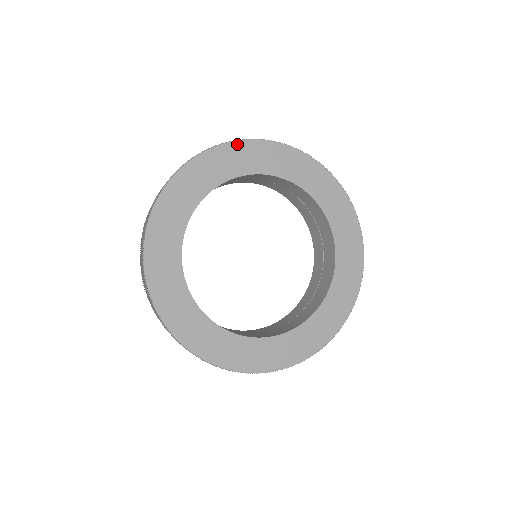
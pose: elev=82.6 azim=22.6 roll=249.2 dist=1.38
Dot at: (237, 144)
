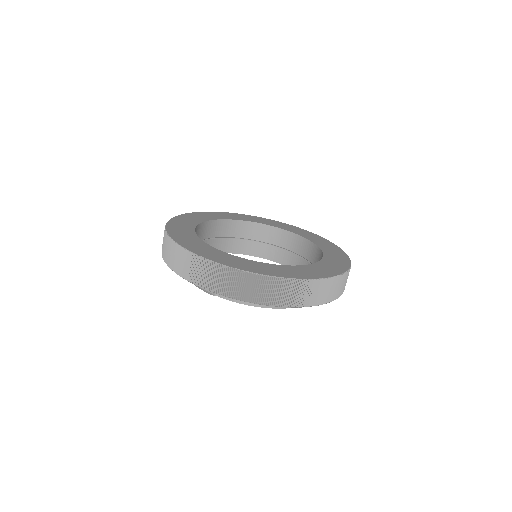
Dot at: (196, 213)
